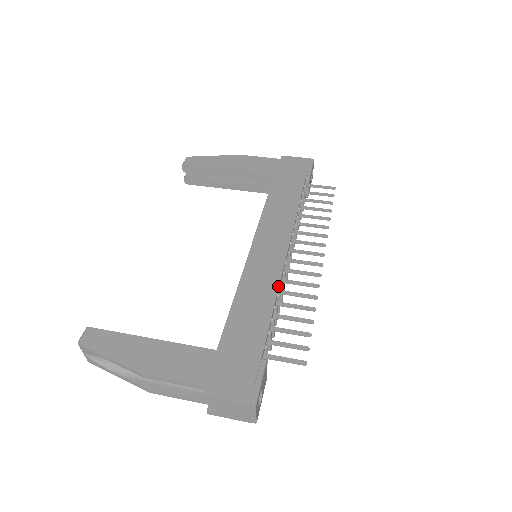
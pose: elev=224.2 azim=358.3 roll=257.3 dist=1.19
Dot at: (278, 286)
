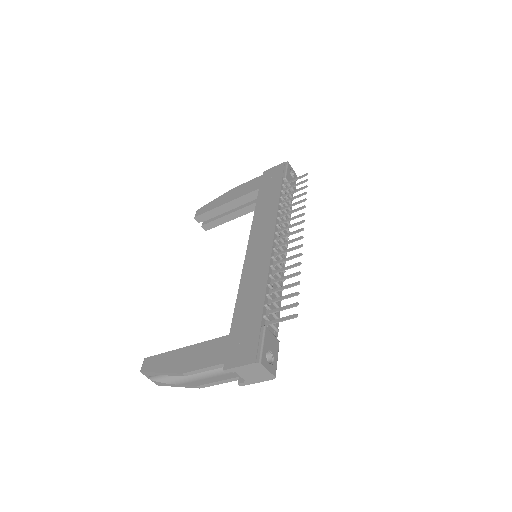
Dot at: (268, 269)
